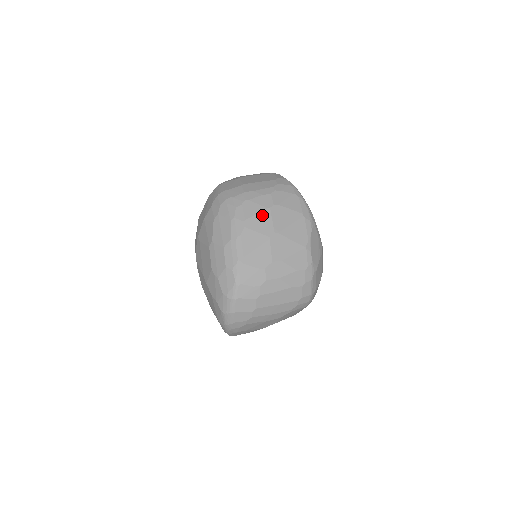
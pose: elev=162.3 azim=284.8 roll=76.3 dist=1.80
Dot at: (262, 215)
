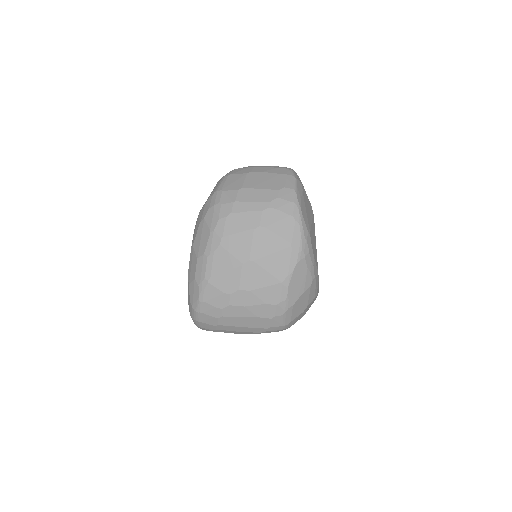
Dot at: (242, 236)
